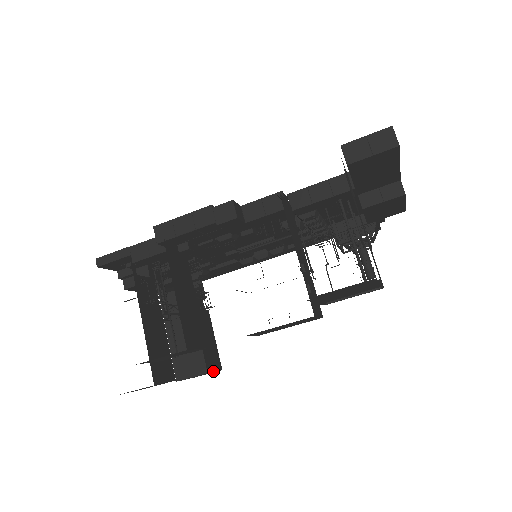
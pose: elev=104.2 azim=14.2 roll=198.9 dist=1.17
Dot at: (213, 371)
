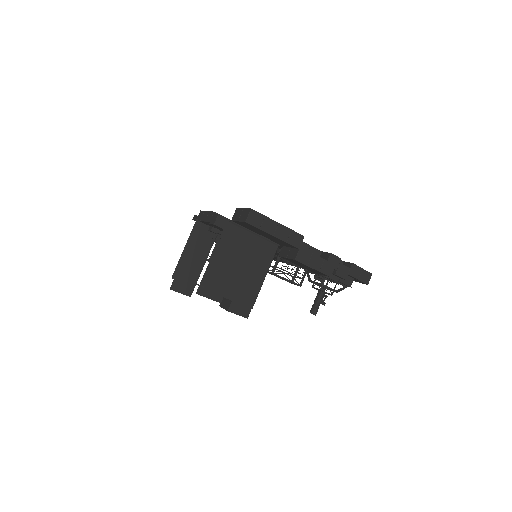
Dot at: (236, 313)
